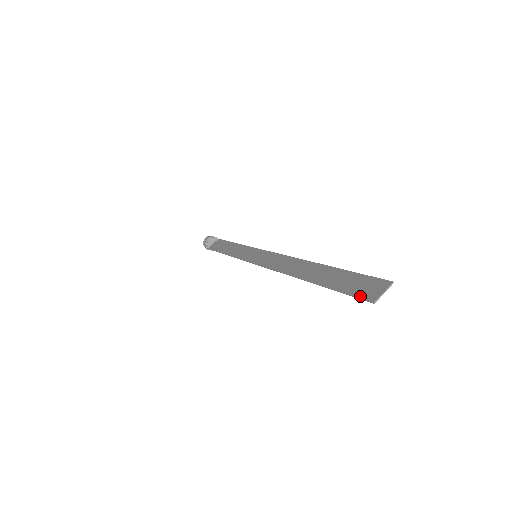
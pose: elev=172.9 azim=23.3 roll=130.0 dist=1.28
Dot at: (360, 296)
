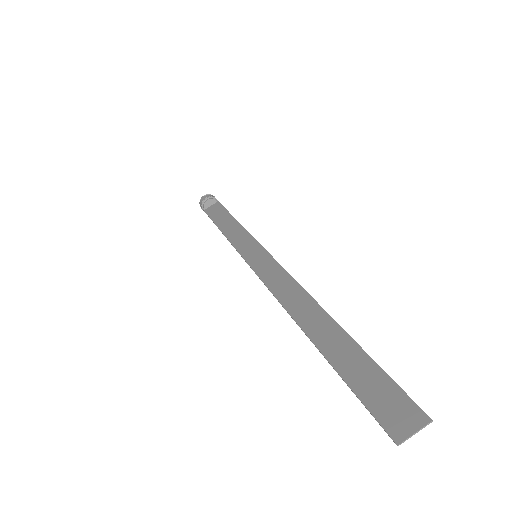
Dot at: (379, 418)
